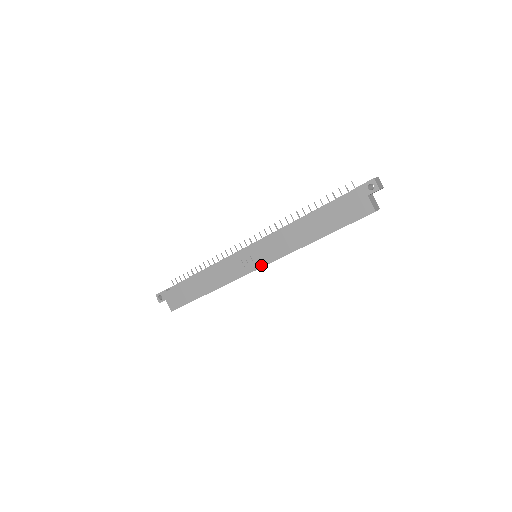
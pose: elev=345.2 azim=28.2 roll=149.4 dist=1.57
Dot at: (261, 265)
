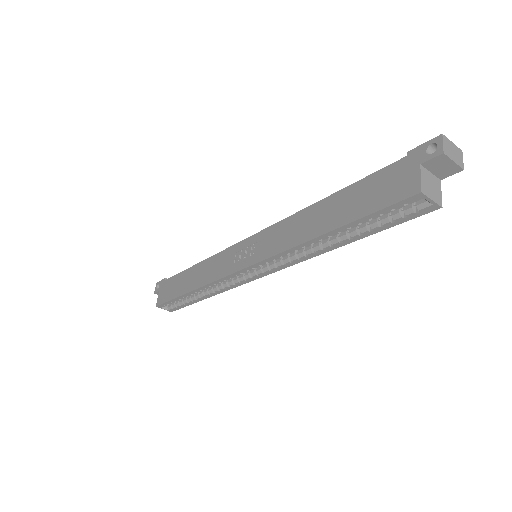
Dot at: (249, 263)
